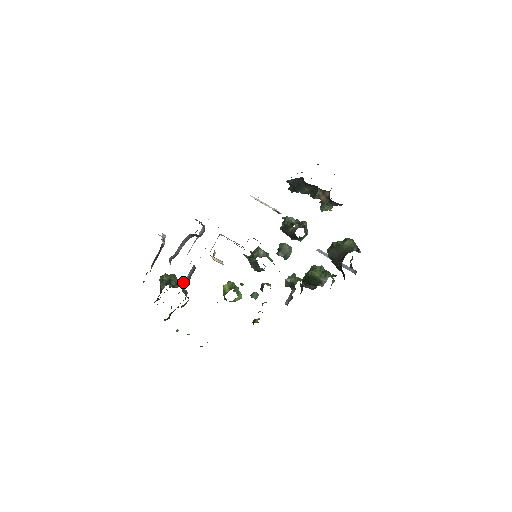
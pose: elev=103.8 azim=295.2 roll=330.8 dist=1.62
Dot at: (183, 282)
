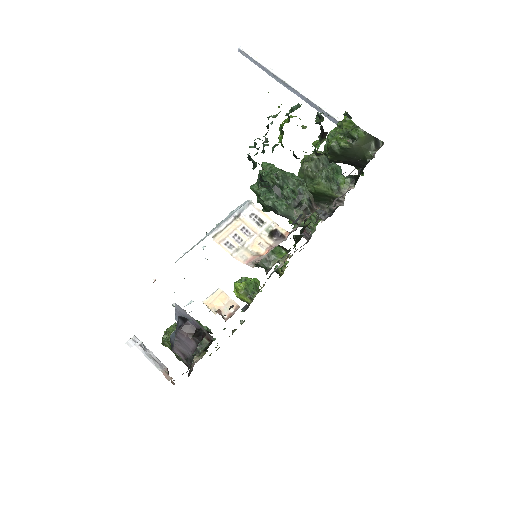
Dot at: occluded
